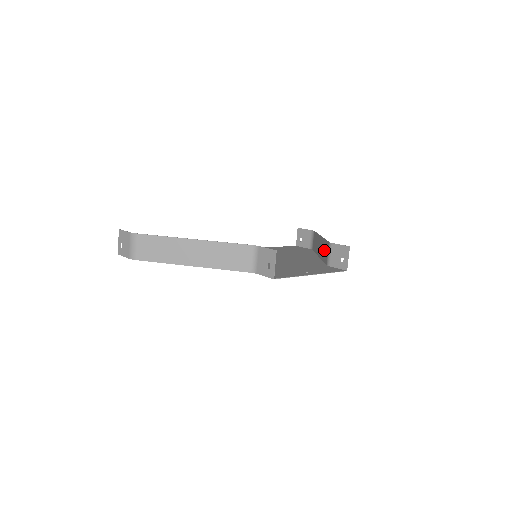
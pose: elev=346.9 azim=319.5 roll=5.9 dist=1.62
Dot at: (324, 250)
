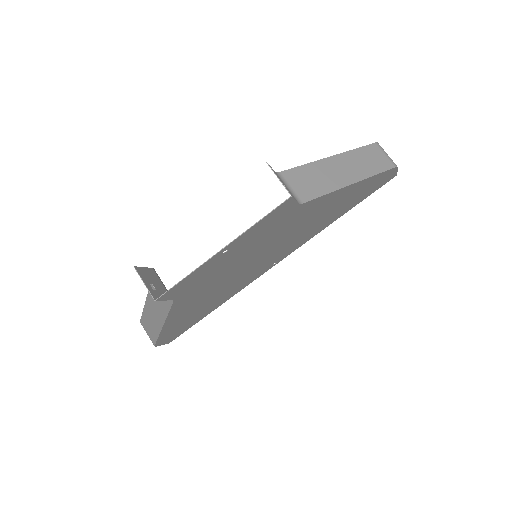
Dot at: (311, 180)
